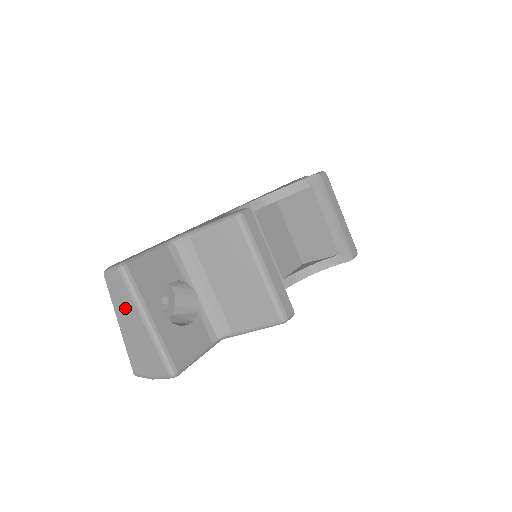
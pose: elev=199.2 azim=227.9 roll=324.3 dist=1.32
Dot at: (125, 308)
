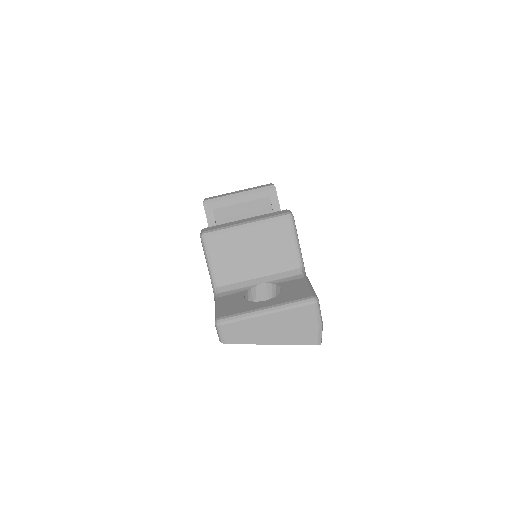
Dot at: (254, 331)
